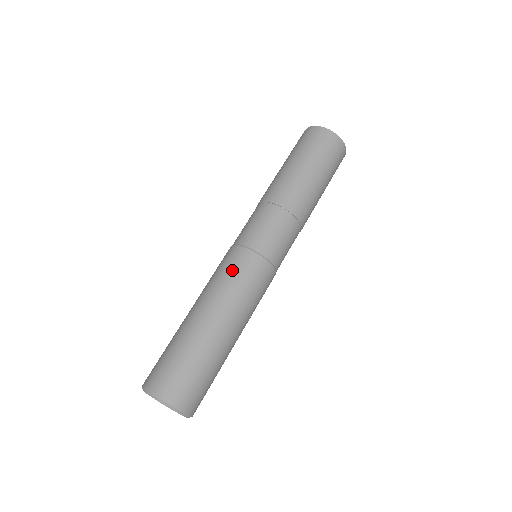
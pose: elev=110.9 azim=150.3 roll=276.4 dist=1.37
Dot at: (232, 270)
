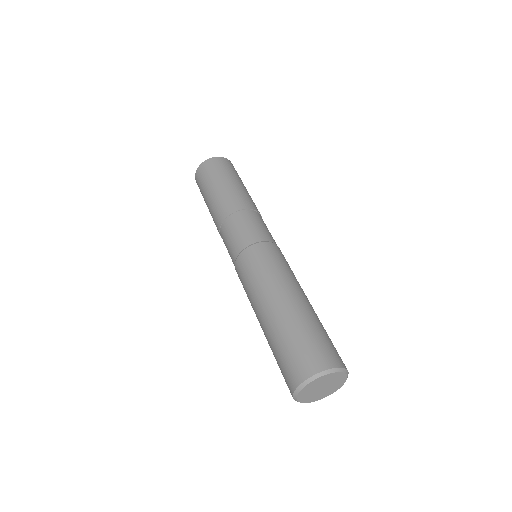
Dot at: (252, 268)
